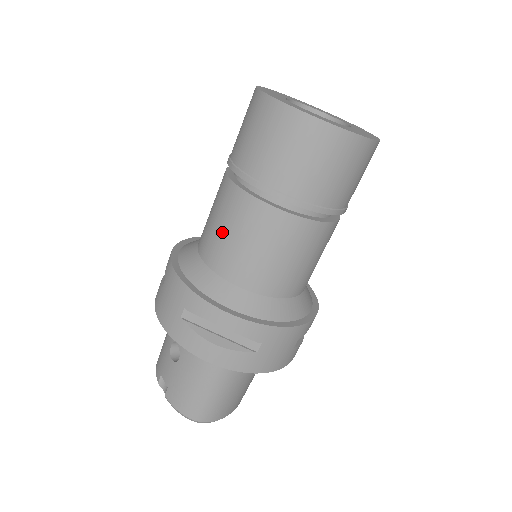
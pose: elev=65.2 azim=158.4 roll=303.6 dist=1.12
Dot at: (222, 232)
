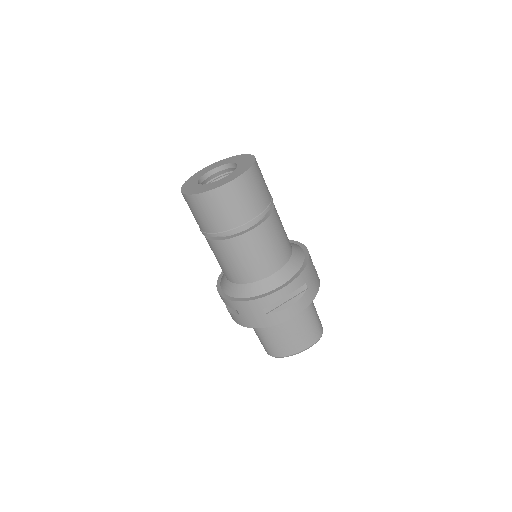
Dot at: occluded
